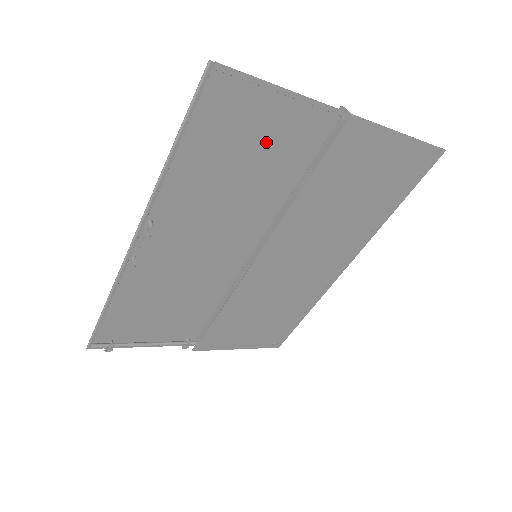
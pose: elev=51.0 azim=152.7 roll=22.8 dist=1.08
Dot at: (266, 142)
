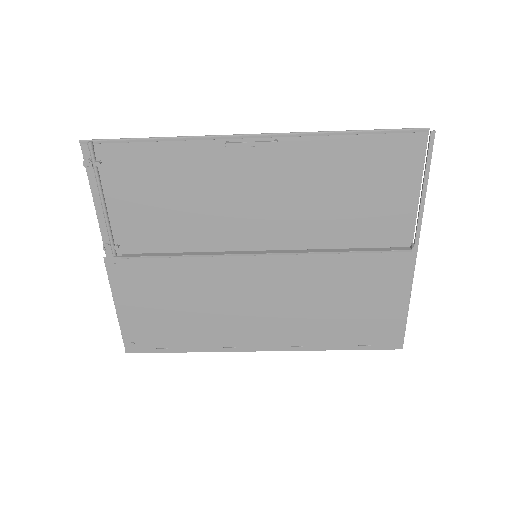
Dot at: (375, 202)
